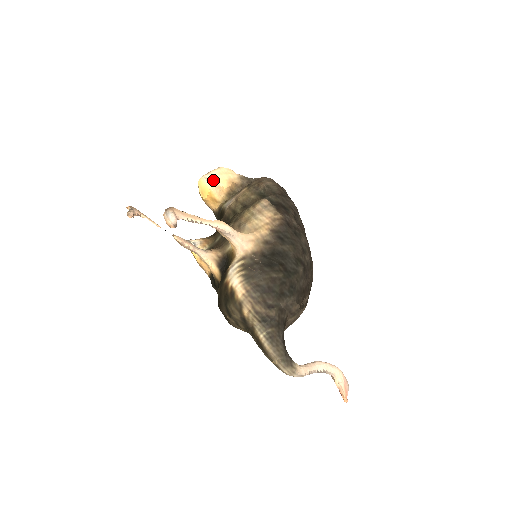
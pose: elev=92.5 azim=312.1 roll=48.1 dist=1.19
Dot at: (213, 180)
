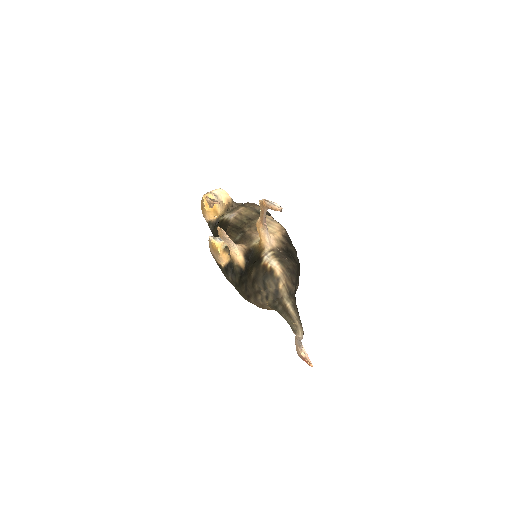
Dot at: (219, 196)
